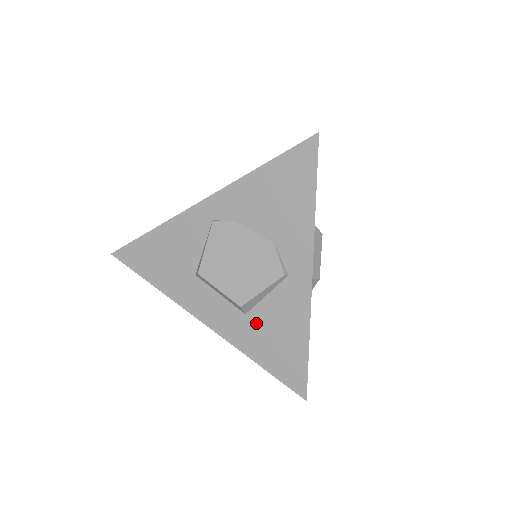
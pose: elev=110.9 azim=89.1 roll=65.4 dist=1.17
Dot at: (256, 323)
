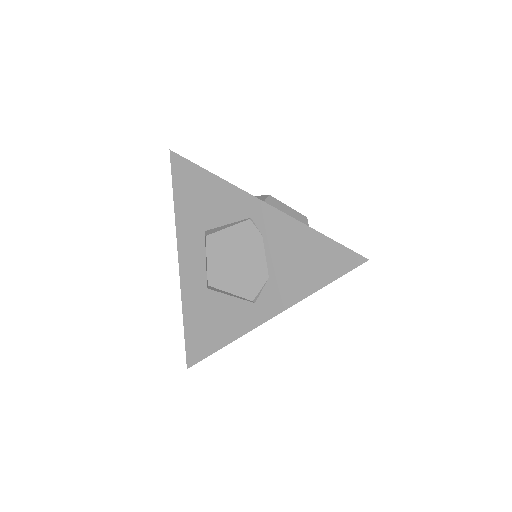
Dot at: (208, 300)
